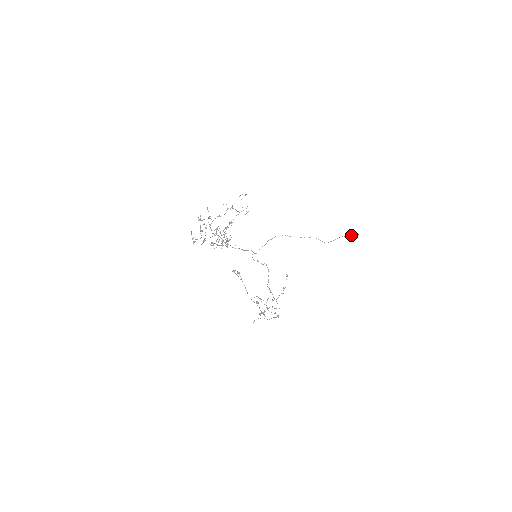
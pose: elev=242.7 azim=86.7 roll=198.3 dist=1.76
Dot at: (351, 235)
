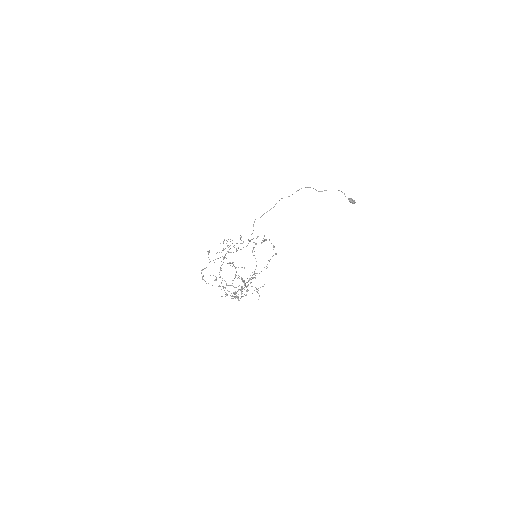
Dot at: (349, 200)
